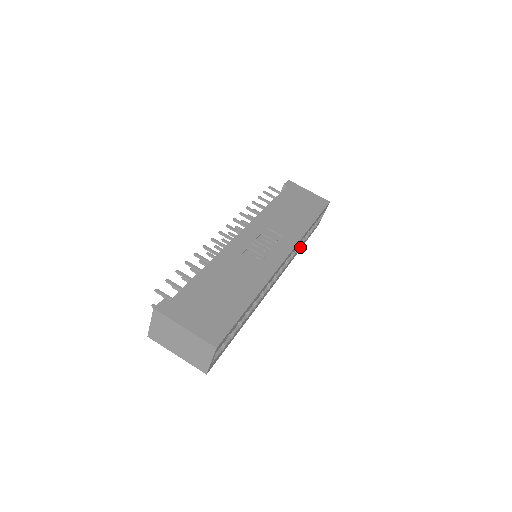
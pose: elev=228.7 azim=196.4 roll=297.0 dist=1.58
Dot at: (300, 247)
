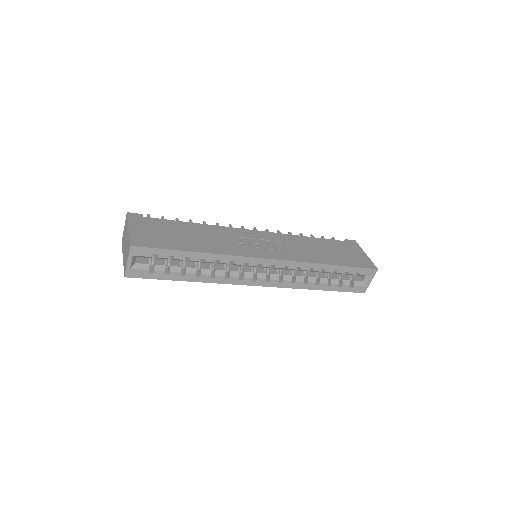
Dot at: (314, 284)
